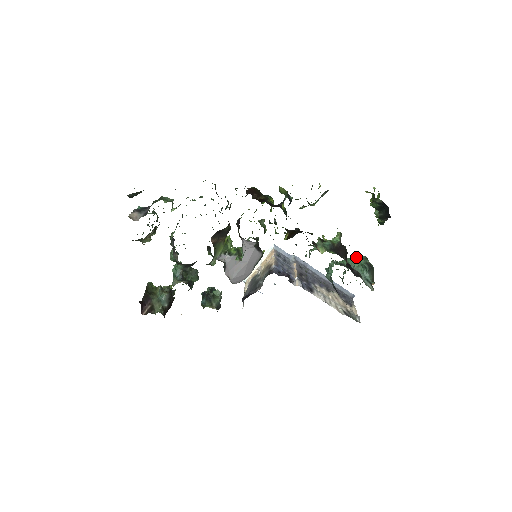
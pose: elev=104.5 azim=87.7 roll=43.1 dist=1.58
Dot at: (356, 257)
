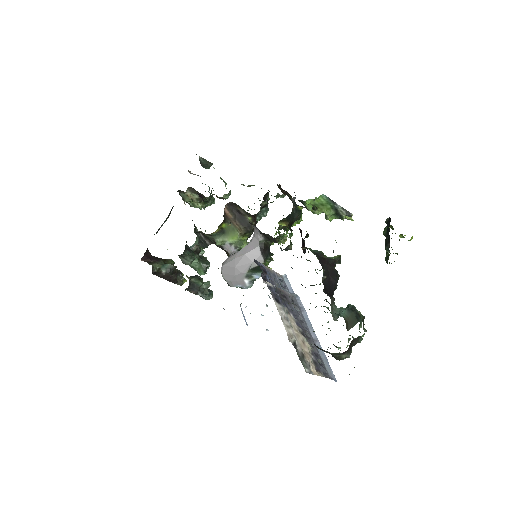
Dot at: occluded
